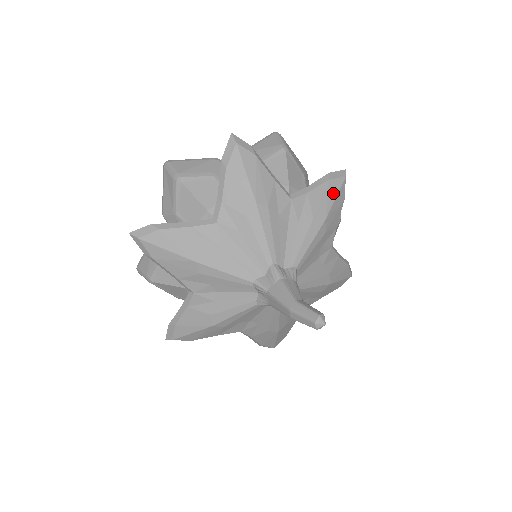
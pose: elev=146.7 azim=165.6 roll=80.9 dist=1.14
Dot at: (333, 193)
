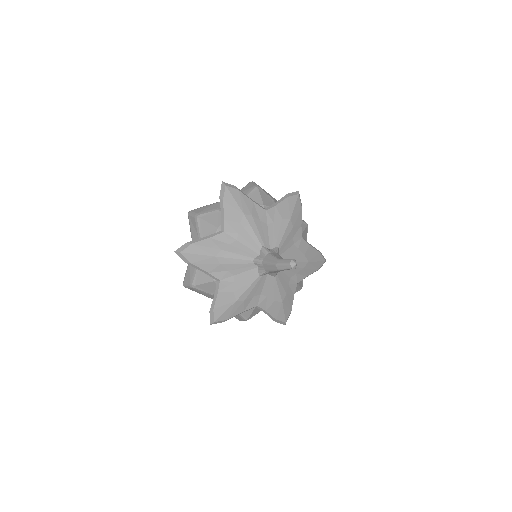
Dot at: (292, 204)
